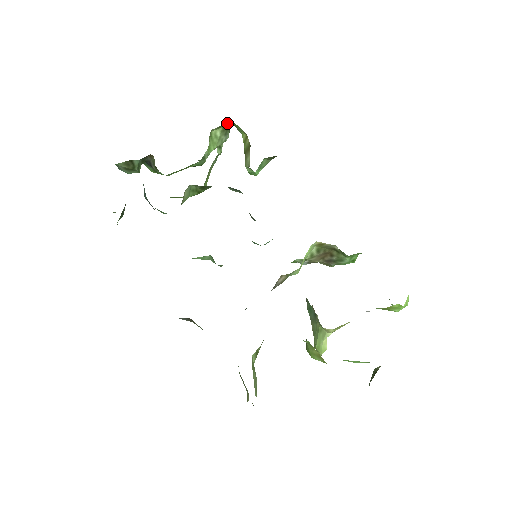
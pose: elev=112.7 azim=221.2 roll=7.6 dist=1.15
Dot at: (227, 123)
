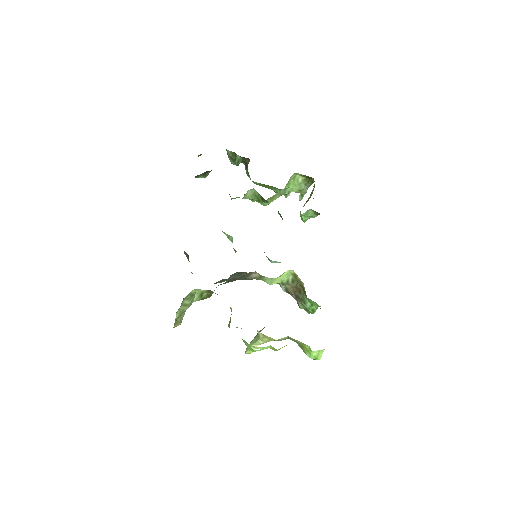
Dot at: occluded
